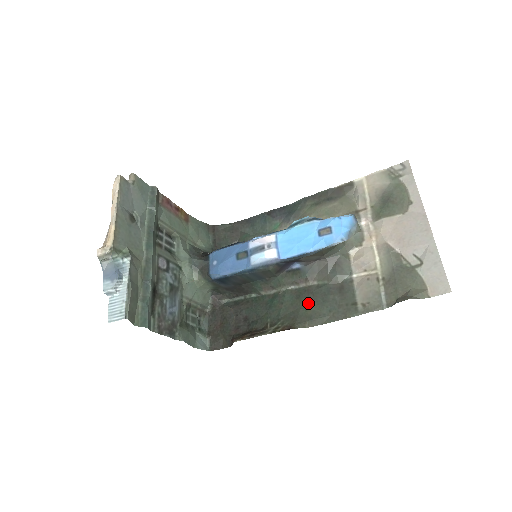
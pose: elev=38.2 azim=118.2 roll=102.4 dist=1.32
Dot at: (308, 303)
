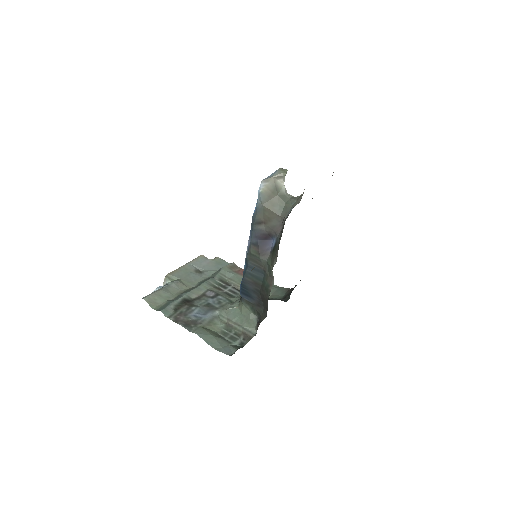
Dot at: occluded
